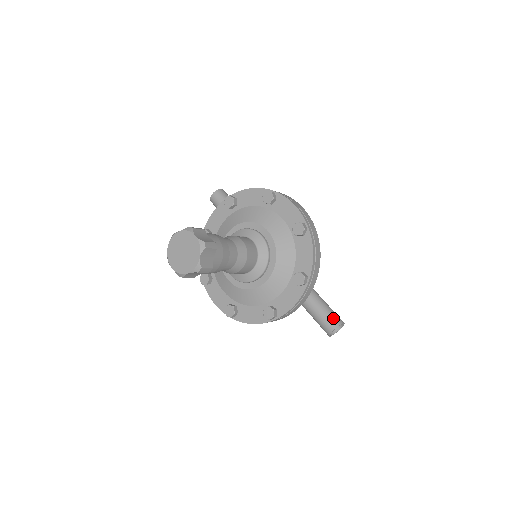
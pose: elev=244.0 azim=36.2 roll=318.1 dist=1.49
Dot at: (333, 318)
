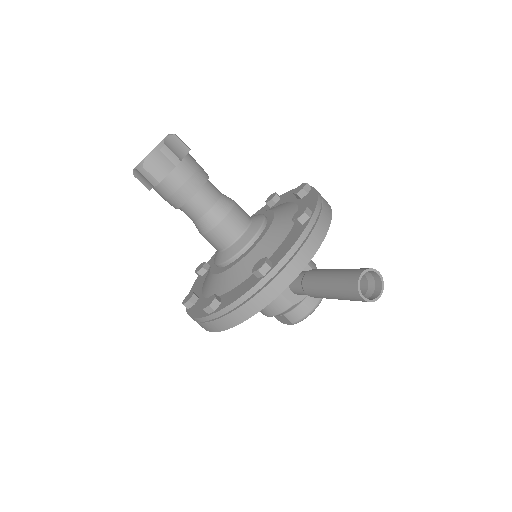
Dot at: (361, 268)
